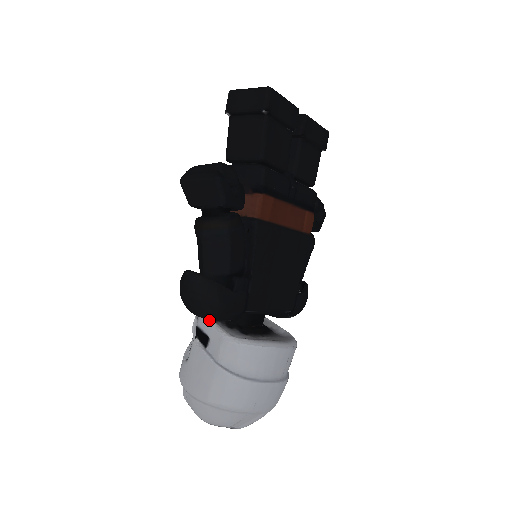
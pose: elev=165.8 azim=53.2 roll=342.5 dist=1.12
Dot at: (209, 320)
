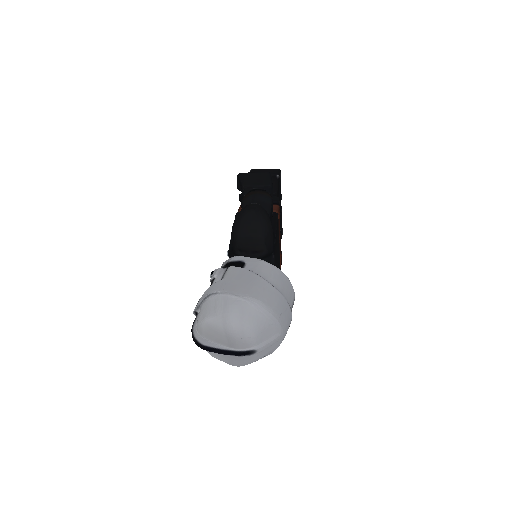
Dot at: (243, 257)
